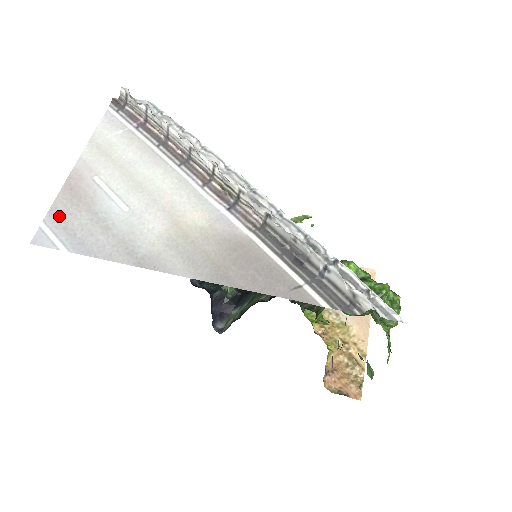
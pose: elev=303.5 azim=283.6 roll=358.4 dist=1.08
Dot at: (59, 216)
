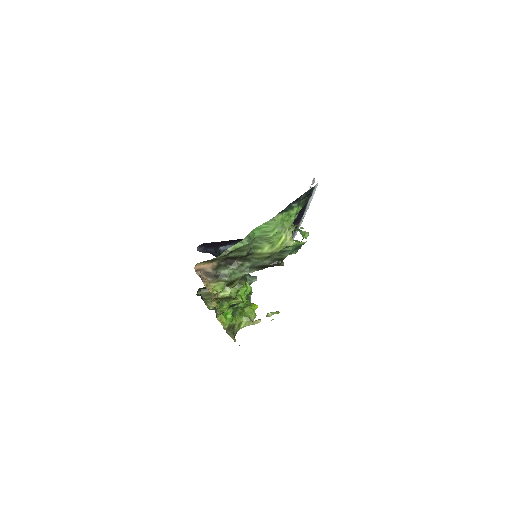
Dot at: occluded
